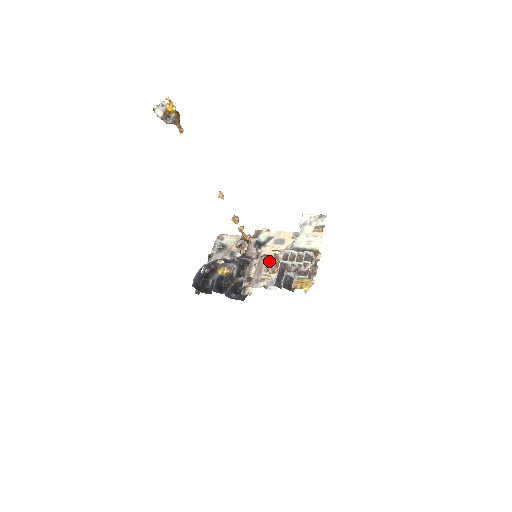
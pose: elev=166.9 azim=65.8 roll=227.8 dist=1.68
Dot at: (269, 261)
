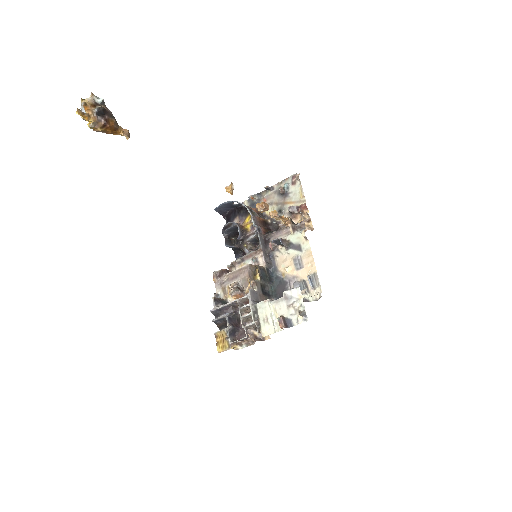
Dot at: (245, 280)
